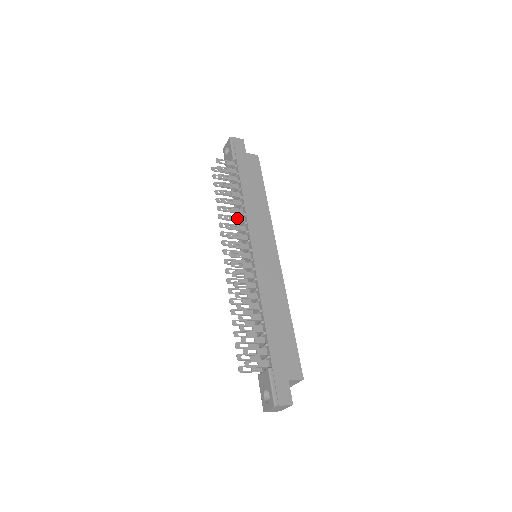
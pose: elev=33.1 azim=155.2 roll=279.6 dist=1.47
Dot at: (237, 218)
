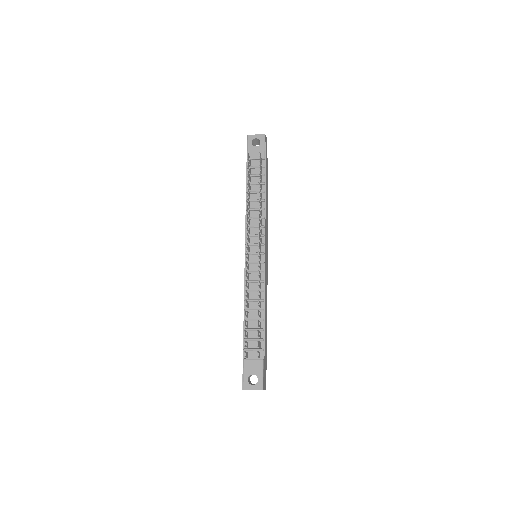
Dot at: occluded
